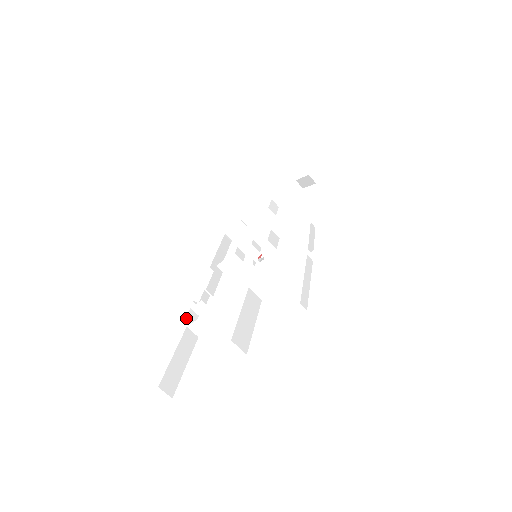
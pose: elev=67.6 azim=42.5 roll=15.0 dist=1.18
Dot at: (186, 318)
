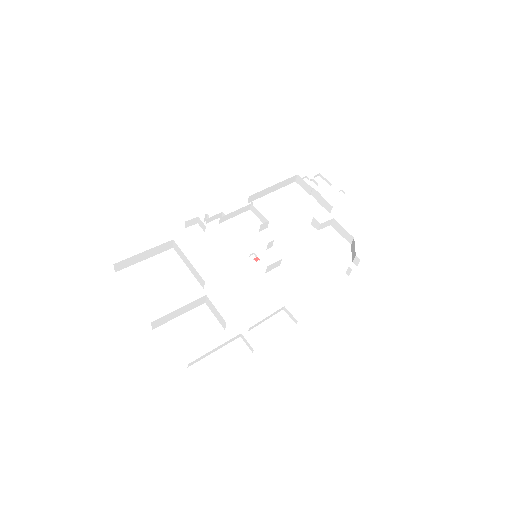
Dot at: (187, 221)
